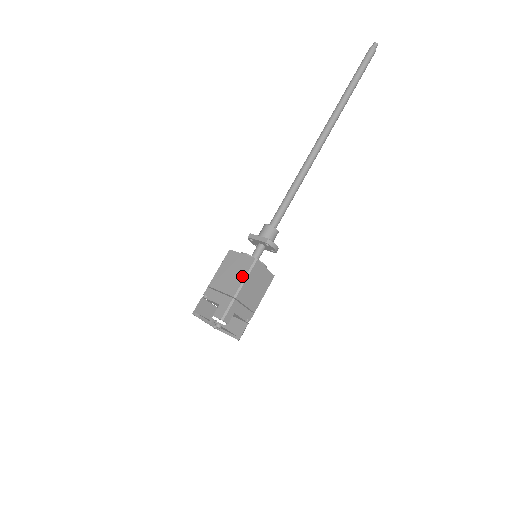
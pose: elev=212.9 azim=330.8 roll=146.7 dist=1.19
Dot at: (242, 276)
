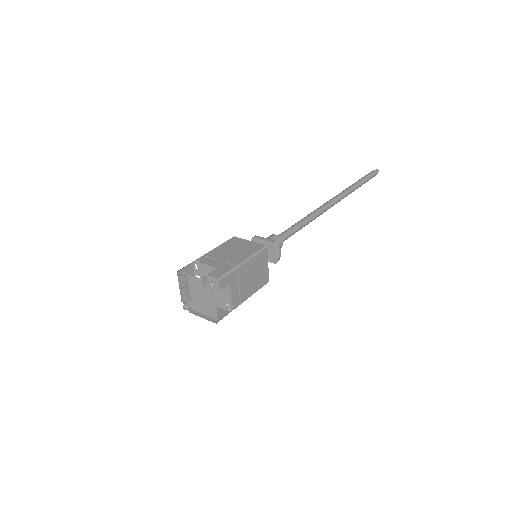
Dot at: (249, 253)
